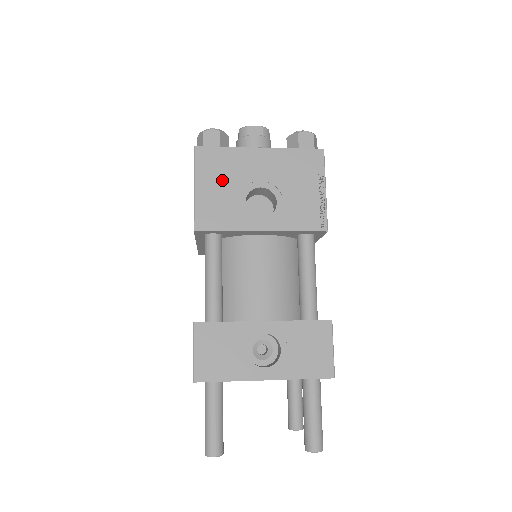
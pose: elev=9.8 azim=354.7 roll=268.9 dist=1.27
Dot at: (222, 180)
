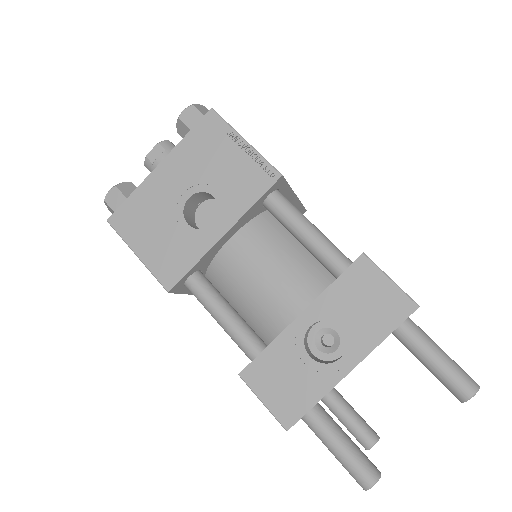
Dot at: (152, 225)
